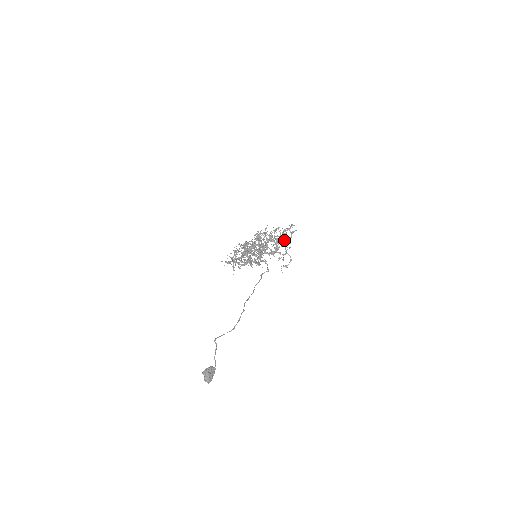
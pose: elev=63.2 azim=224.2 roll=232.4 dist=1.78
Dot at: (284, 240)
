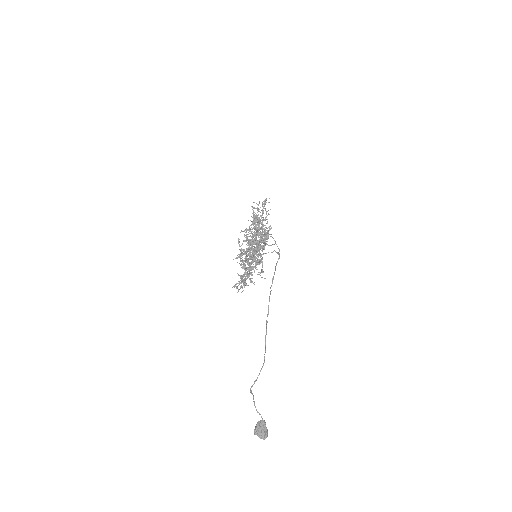
Dot at: (256, 232)
